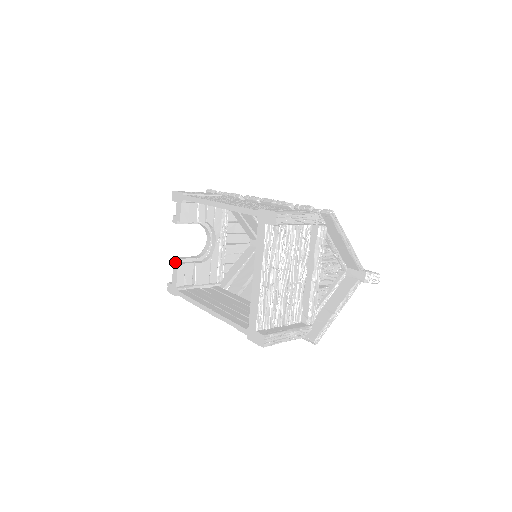
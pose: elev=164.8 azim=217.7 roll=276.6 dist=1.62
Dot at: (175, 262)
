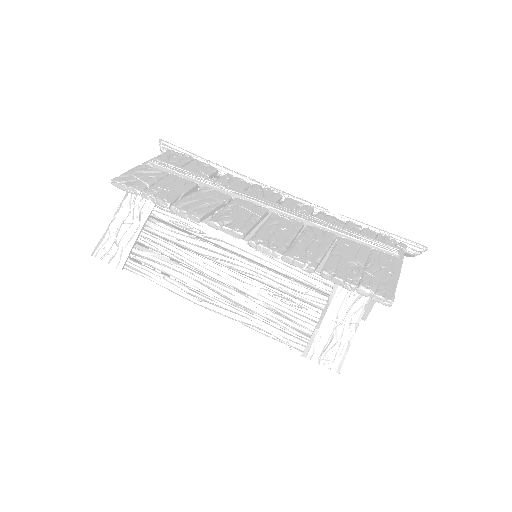
Dot at: occluded
